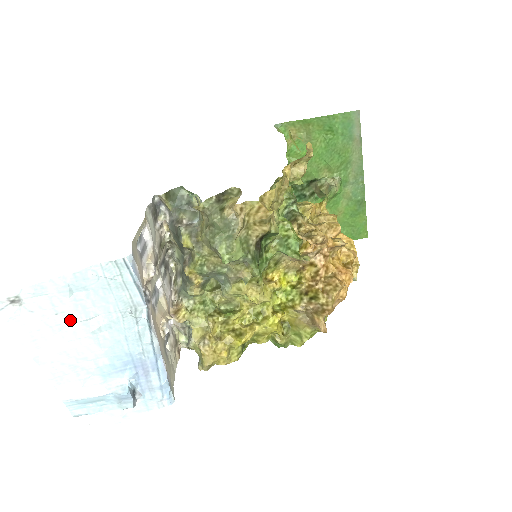
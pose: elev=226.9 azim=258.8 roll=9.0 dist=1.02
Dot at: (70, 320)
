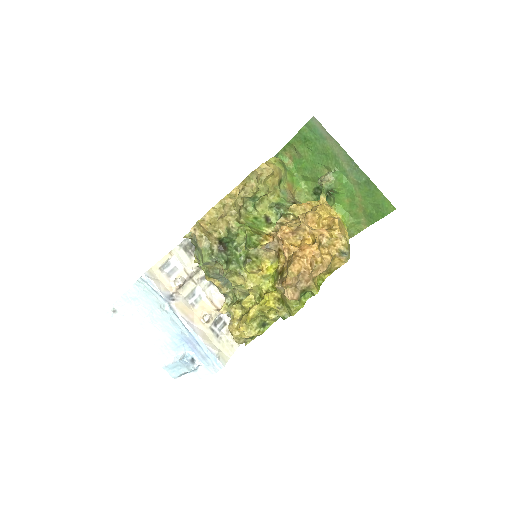
Dot at: (140, 317)
